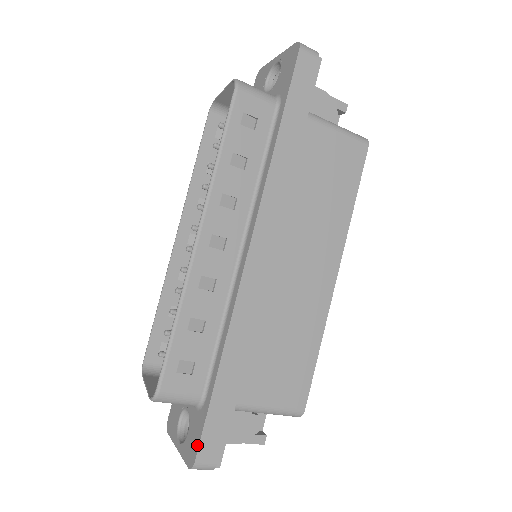
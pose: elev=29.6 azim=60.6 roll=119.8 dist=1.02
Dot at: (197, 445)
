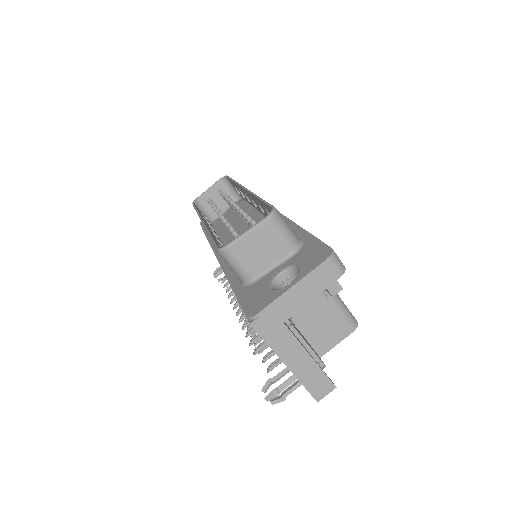
Dot at: (323, 246)
